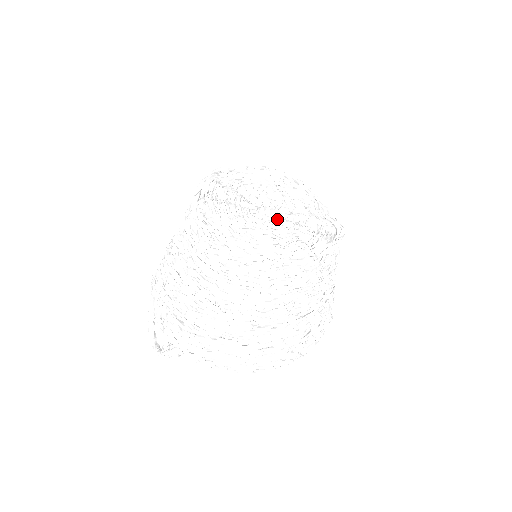
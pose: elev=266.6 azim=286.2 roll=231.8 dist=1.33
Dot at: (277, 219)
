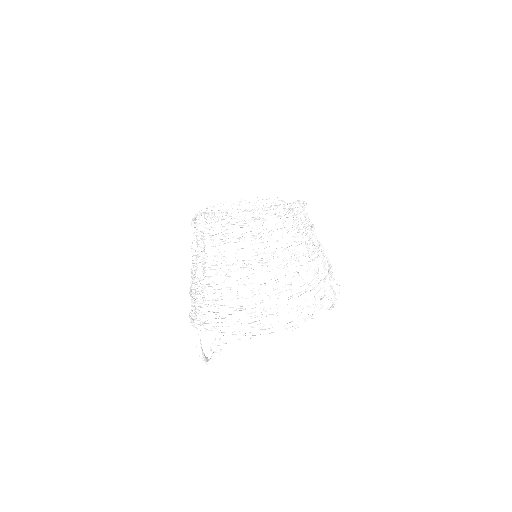
Dot at: (254, 213)
